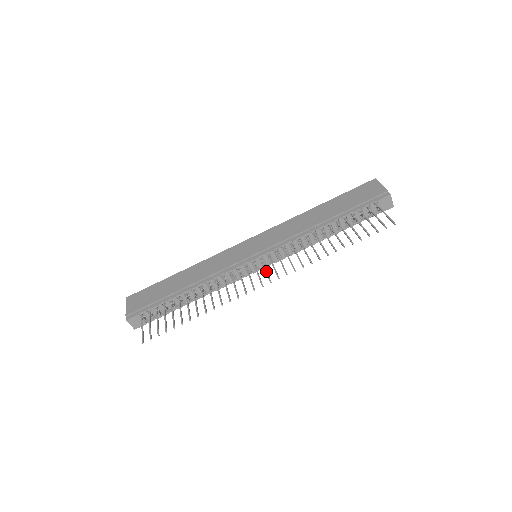
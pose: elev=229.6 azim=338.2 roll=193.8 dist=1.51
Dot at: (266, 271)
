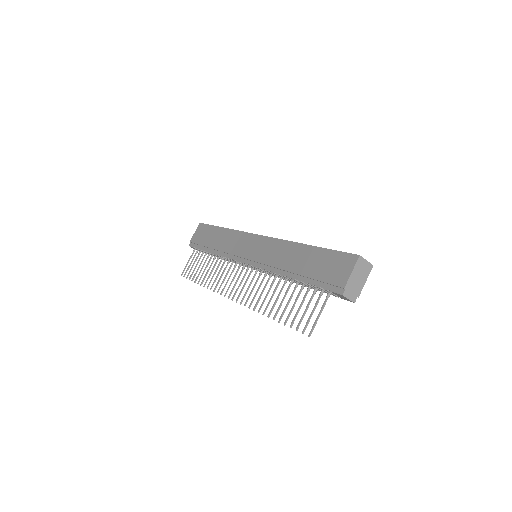
Dot at: (239, 285)
